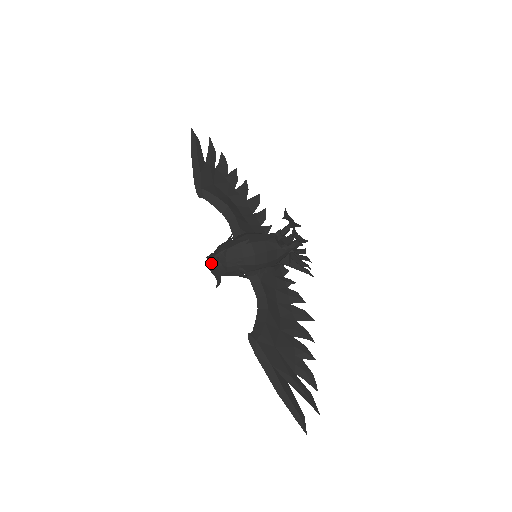
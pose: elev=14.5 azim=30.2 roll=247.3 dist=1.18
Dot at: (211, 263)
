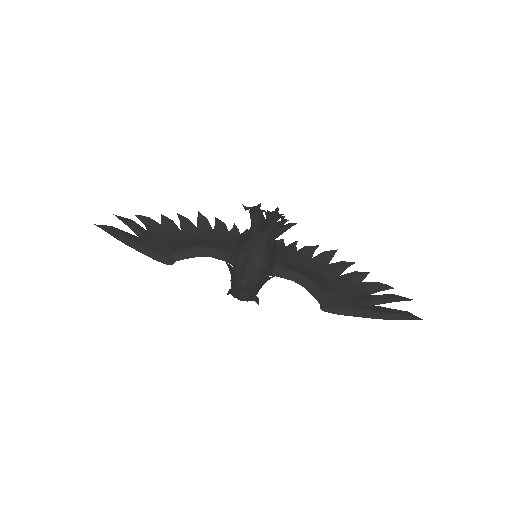
Dot at: (242, 297)
